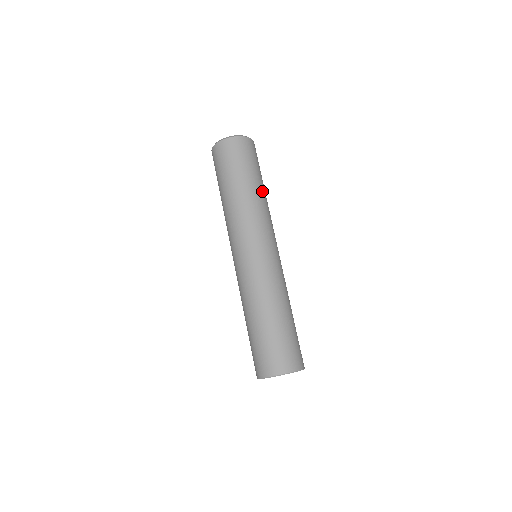
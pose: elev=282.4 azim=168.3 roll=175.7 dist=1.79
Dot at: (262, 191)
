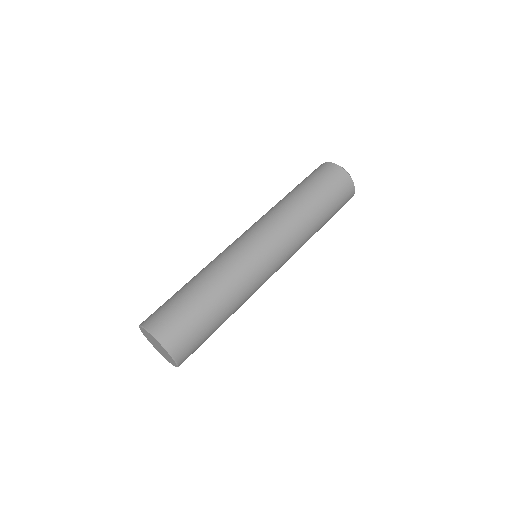
Dot at: (317, 221)
